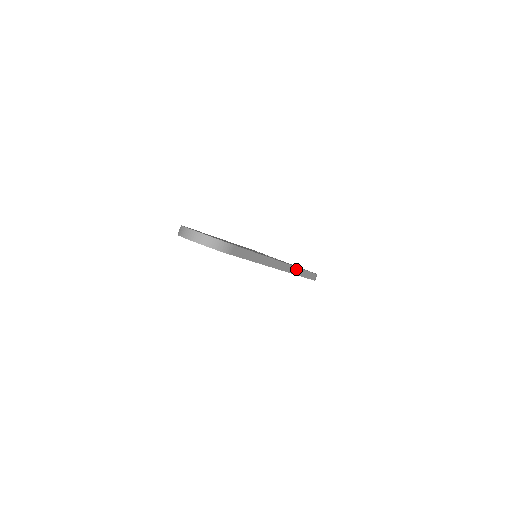
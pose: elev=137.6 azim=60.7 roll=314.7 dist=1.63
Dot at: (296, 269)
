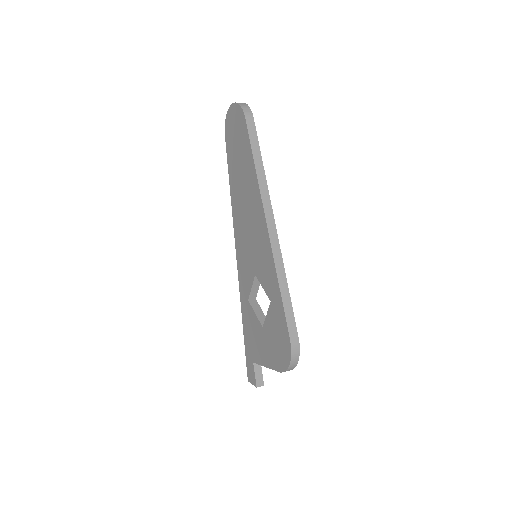
Dot at: (282, 267)
